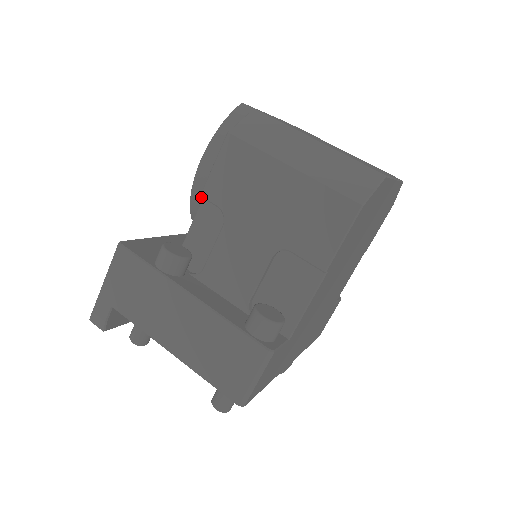
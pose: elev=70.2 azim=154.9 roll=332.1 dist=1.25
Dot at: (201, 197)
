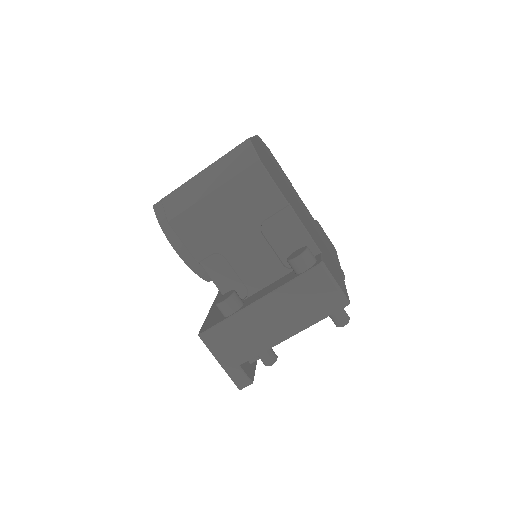
Dot at: (198, 264)
